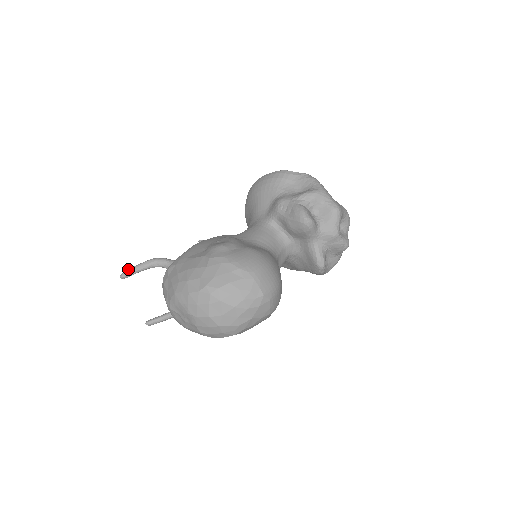
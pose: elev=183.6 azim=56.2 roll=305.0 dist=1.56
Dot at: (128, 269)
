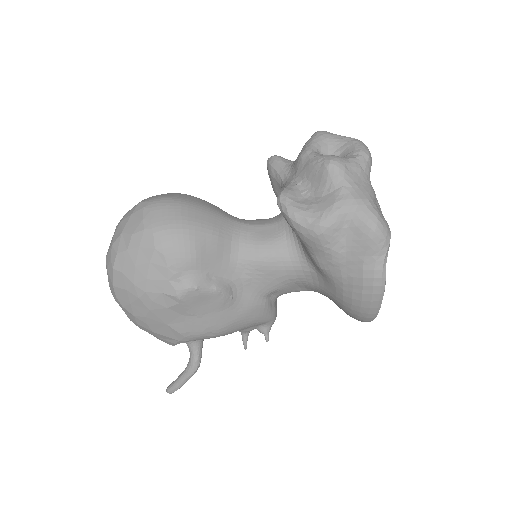
Dot at: occluded
